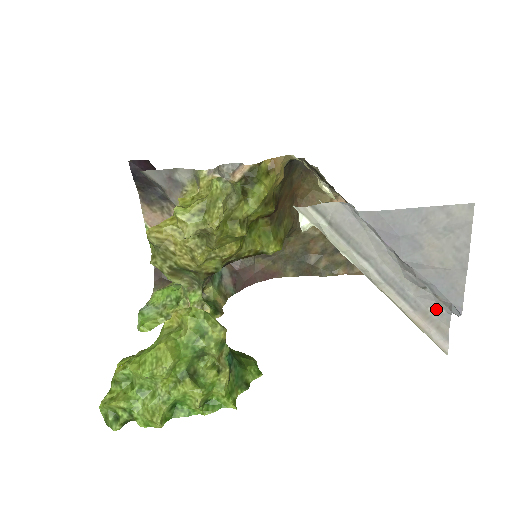
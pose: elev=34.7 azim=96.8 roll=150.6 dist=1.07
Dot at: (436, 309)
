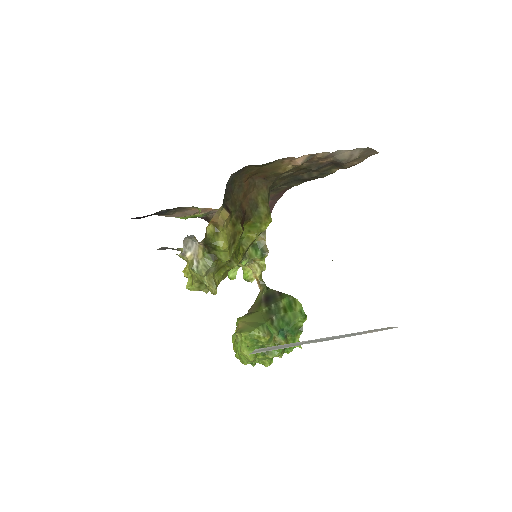
Dot at: (374, 330)
